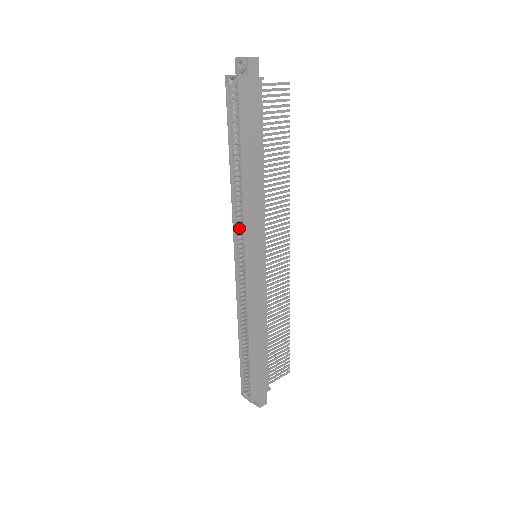
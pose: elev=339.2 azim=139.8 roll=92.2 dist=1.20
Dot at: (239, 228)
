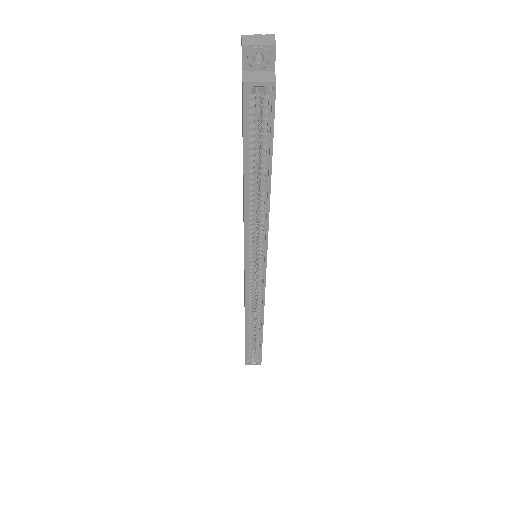
Dot at: (248, 245)
